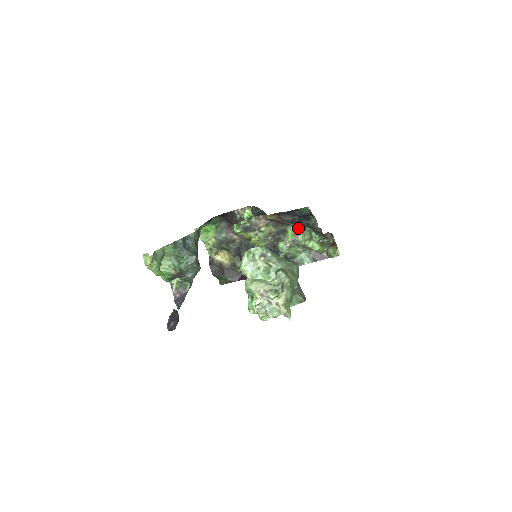
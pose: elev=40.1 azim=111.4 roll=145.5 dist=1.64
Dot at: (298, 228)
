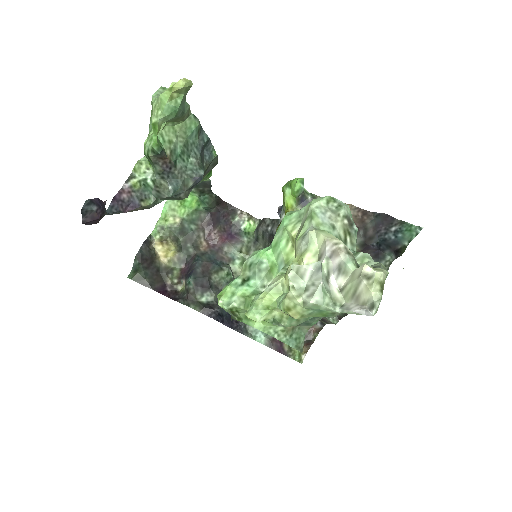
Dot at: occluded
